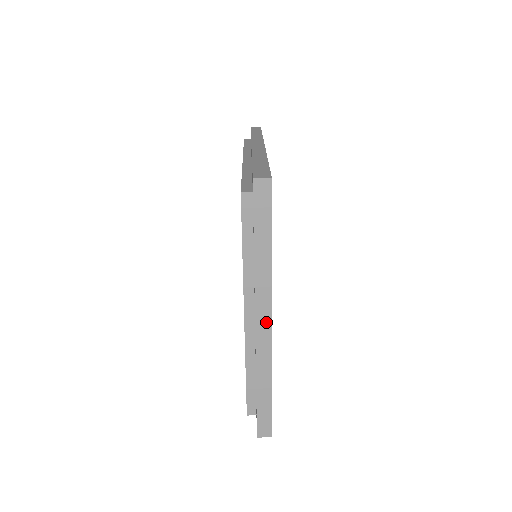
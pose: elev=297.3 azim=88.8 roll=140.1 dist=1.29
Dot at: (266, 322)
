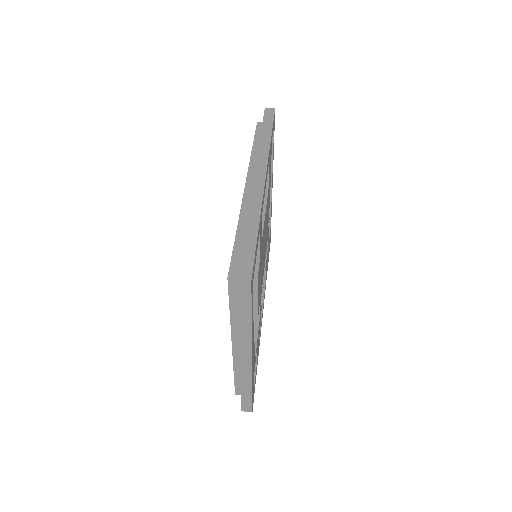
Dot at: (247, 357)
